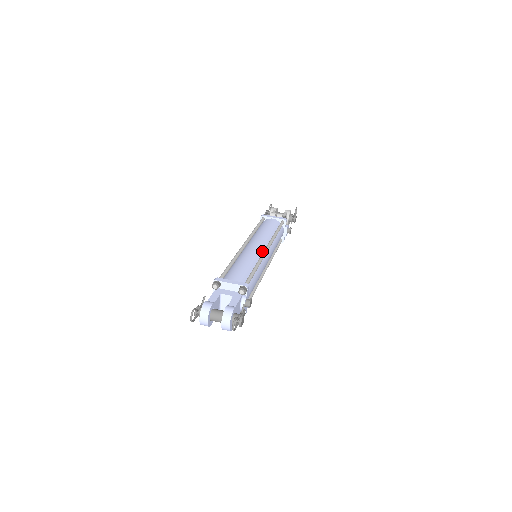
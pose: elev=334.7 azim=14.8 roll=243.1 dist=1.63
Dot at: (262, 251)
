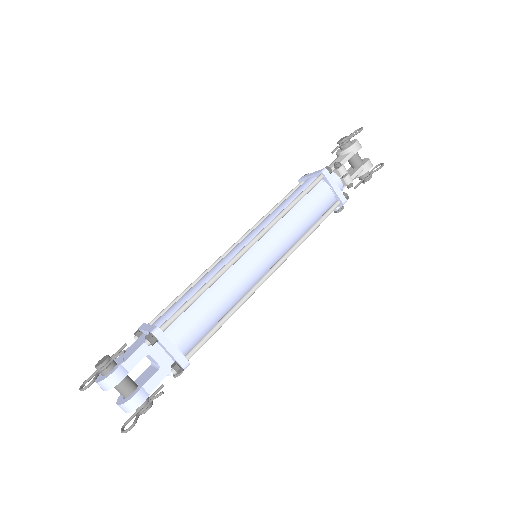
Dot at: (262, 273)
